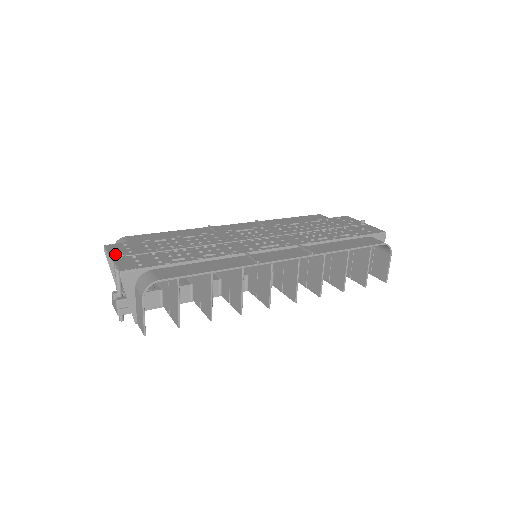
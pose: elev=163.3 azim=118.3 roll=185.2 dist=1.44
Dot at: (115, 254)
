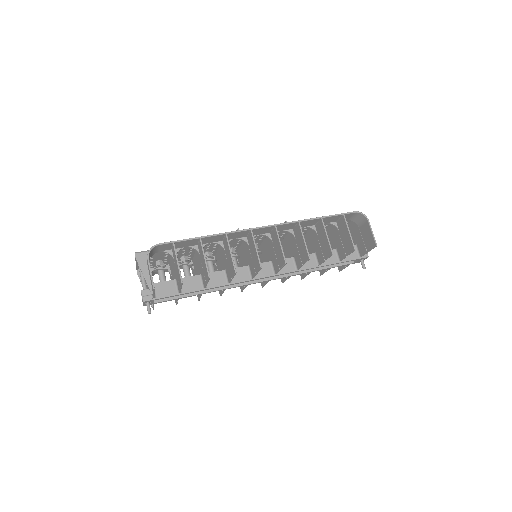
Dot at: occluded
